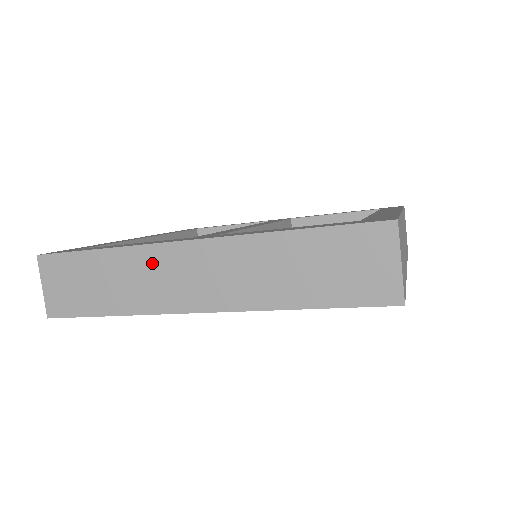
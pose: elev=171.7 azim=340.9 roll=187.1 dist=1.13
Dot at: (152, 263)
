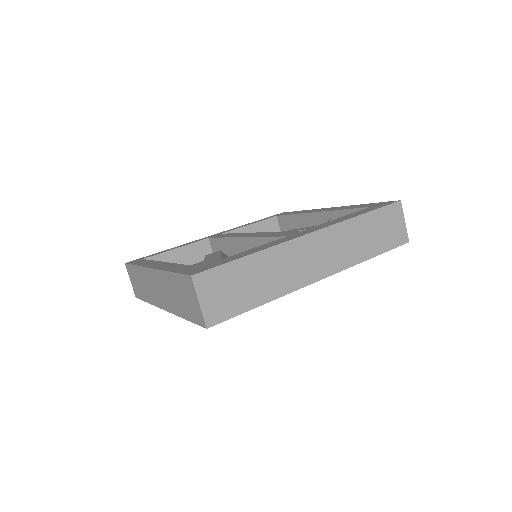
Dot at: (288, 255)
